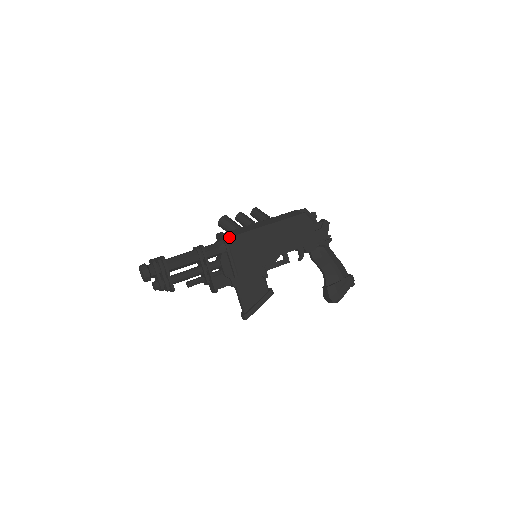
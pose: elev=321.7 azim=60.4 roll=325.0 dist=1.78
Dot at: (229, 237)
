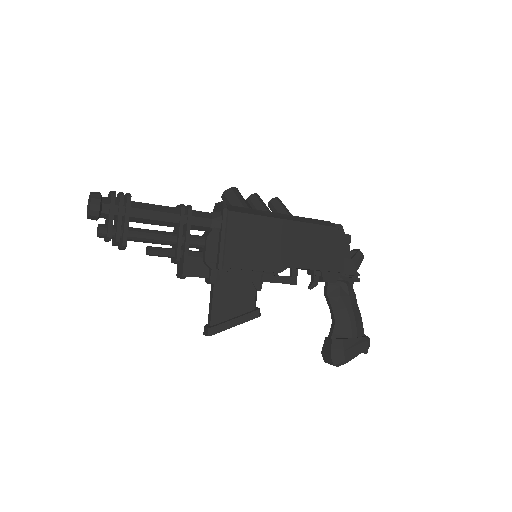
Dot at: (232, 211)
